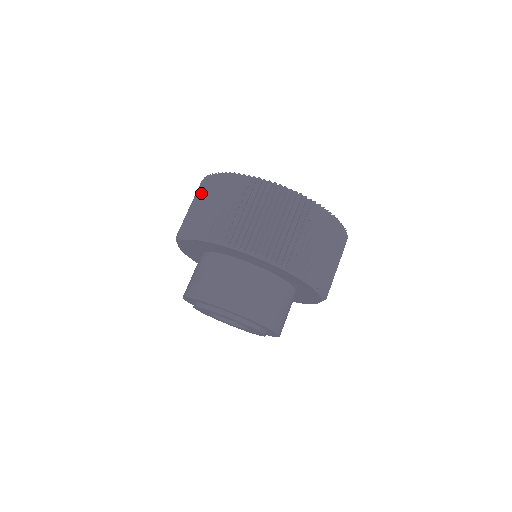
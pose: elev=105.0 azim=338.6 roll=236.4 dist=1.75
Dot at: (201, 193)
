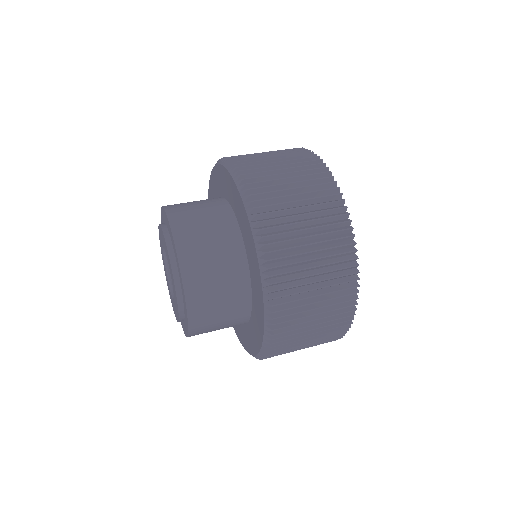
Dot at: occluded
